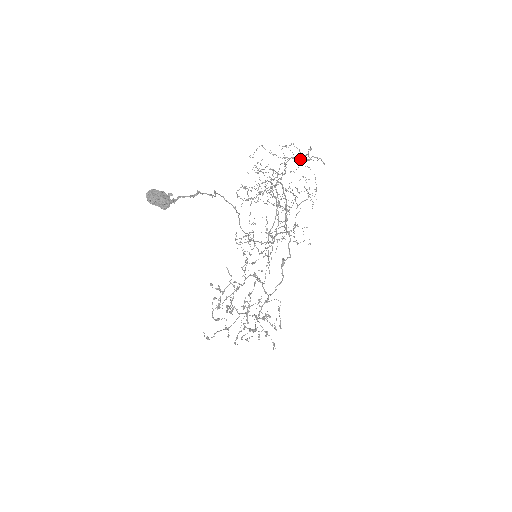
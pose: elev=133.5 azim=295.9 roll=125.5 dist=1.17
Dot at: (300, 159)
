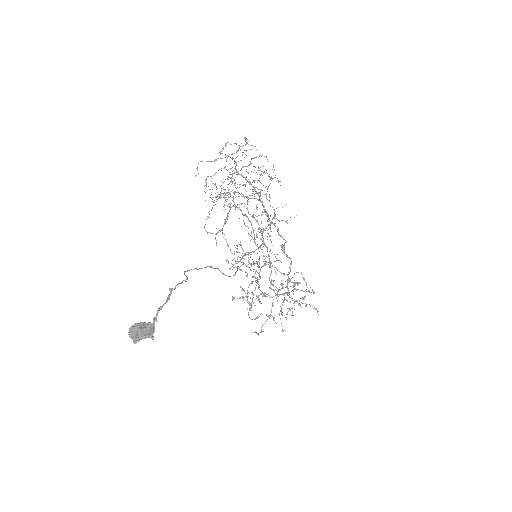
Dot at: (242, 154)
